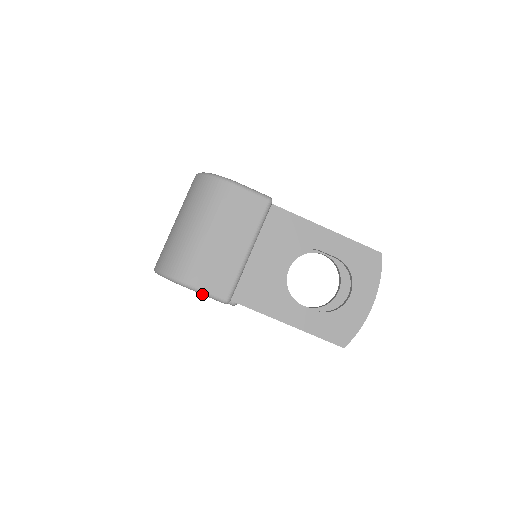
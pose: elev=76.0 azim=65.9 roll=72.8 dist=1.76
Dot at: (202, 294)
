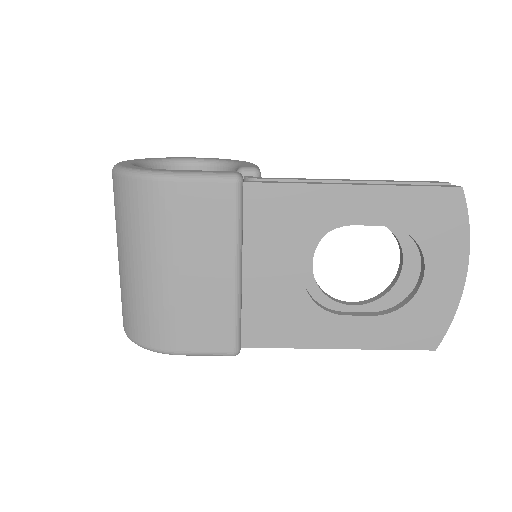
Dot at: (196, 355)
